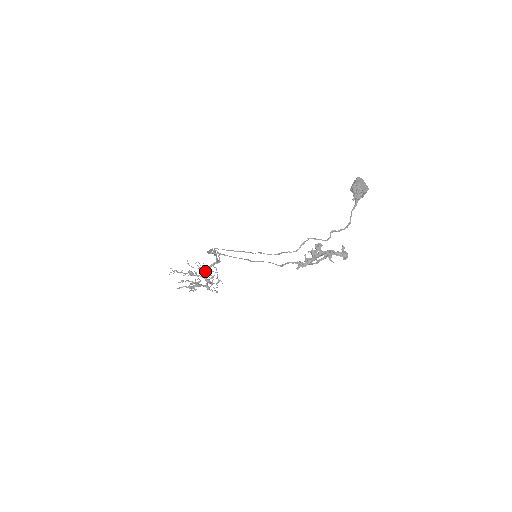
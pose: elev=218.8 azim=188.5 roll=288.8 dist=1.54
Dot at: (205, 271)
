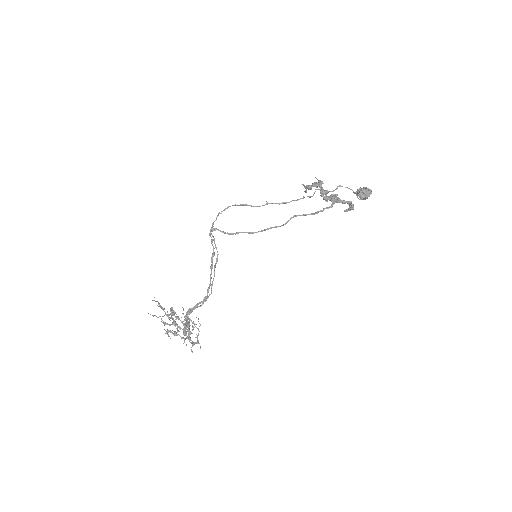
Dot at: (190, 309)
